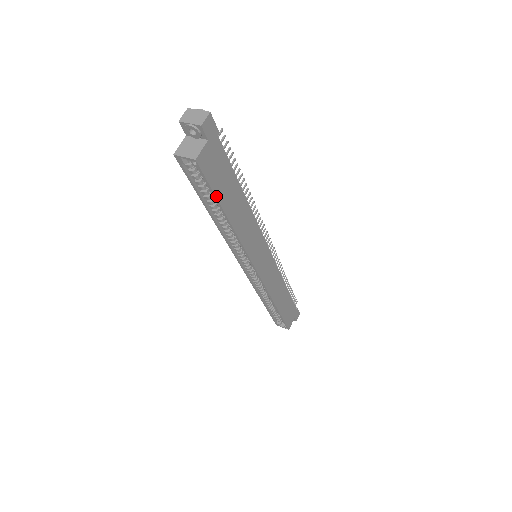
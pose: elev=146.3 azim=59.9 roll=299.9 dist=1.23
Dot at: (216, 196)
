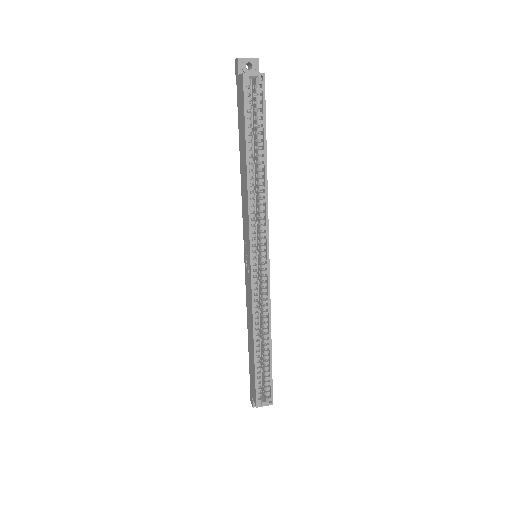
Dot at: (265, 125)
